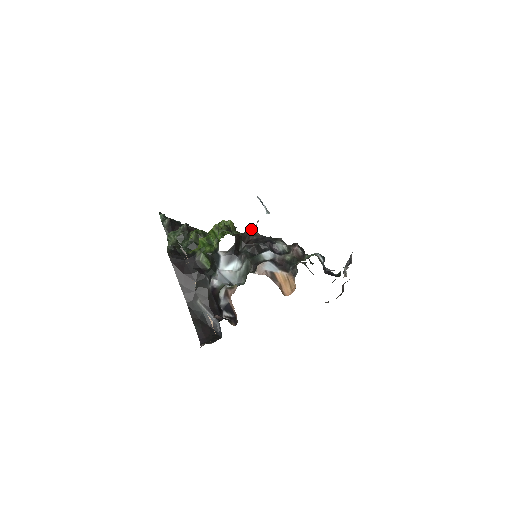
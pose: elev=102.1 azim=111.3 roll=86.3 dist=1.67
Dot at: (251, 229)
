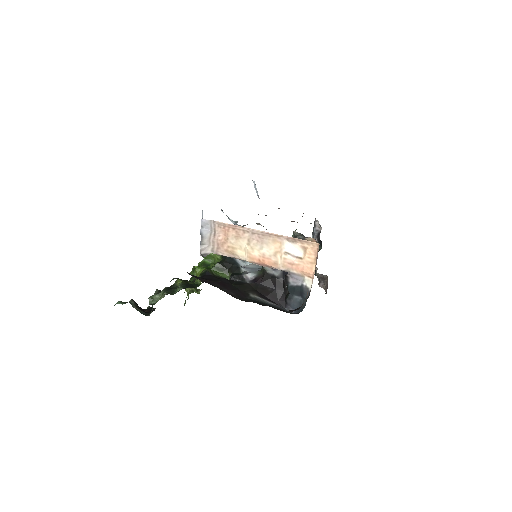
Dot at: occluded
